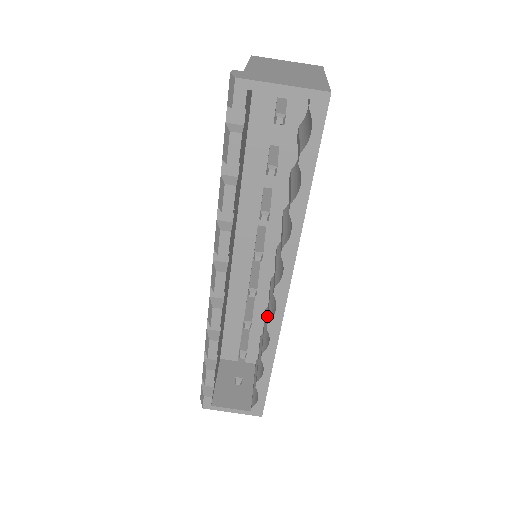
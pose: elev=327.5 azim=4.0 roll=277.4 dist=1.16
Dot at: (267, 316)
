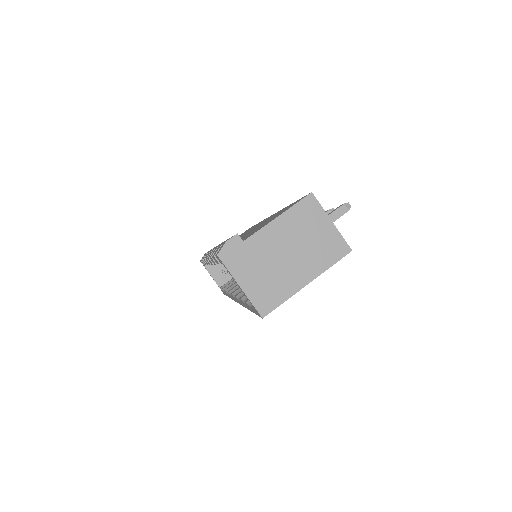
Dot at: occluded
